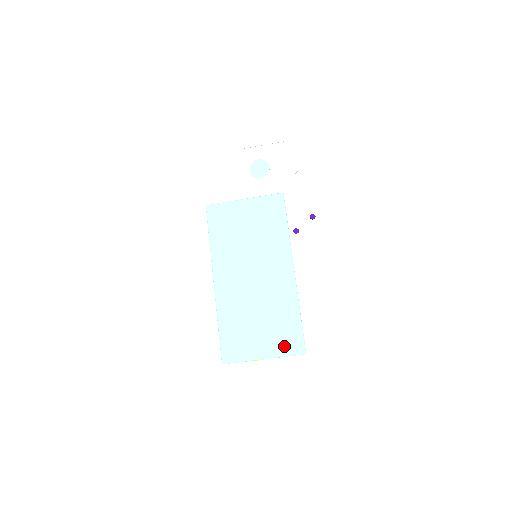
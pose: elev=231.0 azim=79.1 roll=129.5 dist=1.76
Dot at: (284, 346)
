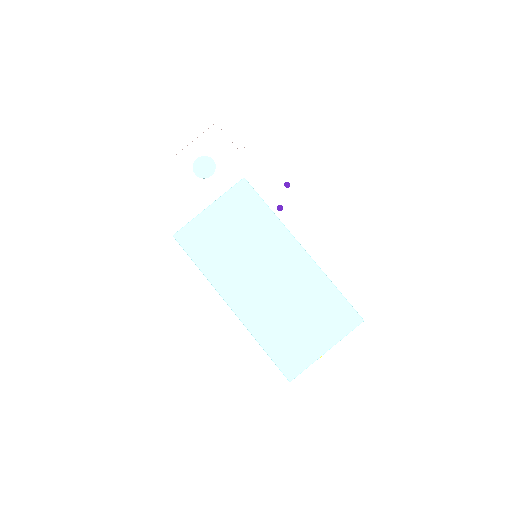
Dot at: (339, 326)
